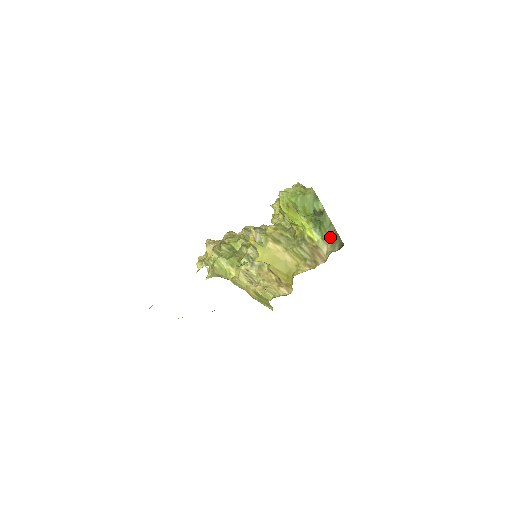
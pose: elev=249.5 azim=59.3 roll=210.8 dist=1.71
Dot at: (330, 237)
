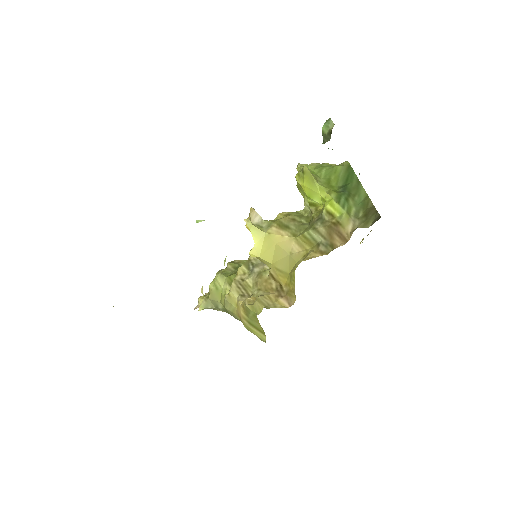
Dot at: (362, 213)
